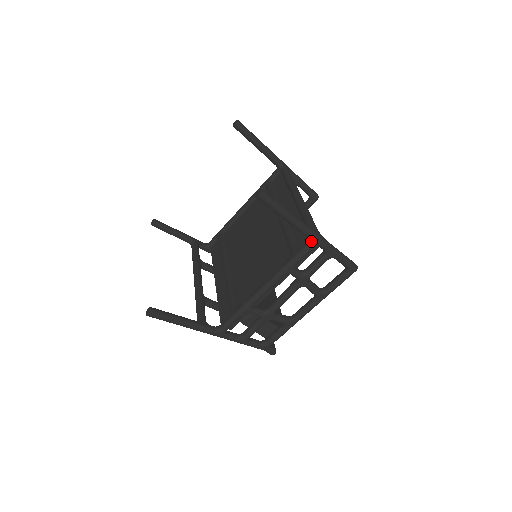
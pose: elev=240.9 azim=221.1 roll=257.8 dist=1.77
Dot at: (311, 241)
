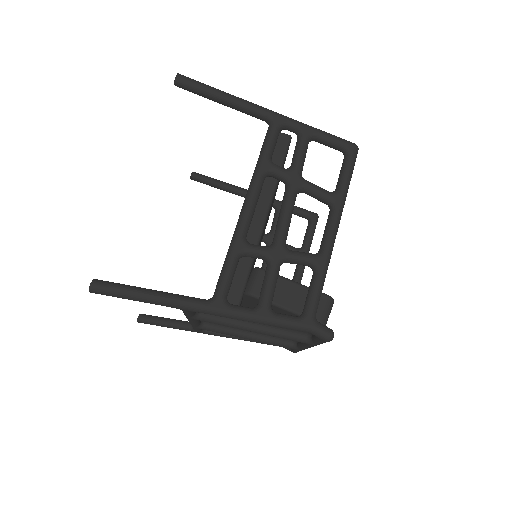
Dot at: (269, 120)
